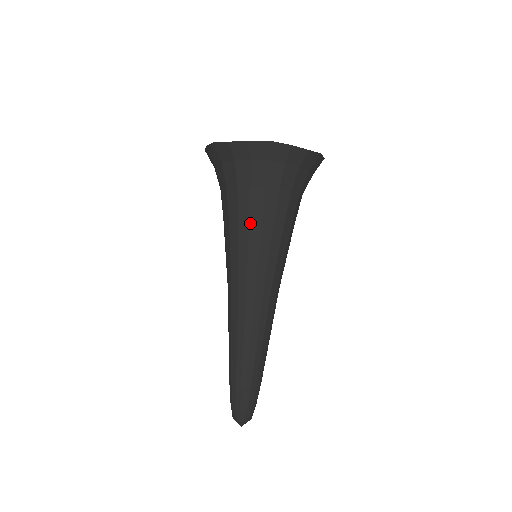
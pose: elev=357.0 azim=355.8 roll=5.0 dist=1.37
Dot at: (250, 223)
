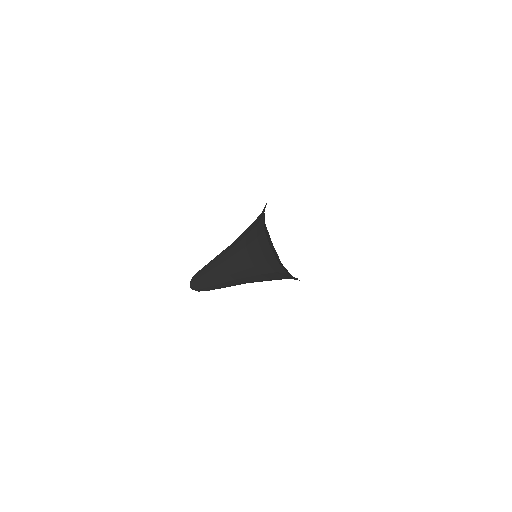
Dot at: (245, 248)
